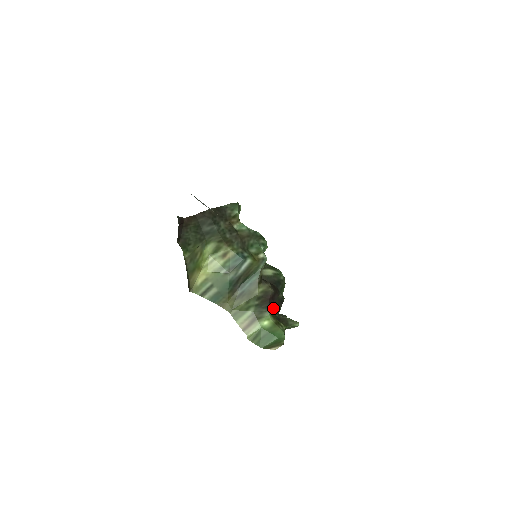
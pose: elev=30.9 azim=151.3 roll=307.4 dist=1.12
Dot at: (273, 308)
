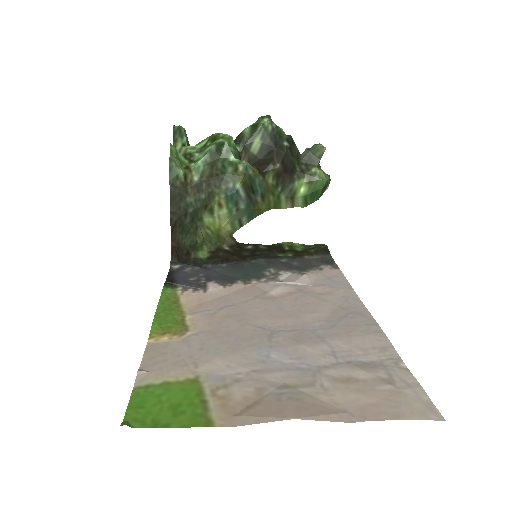
Dot at: (294, 170)
